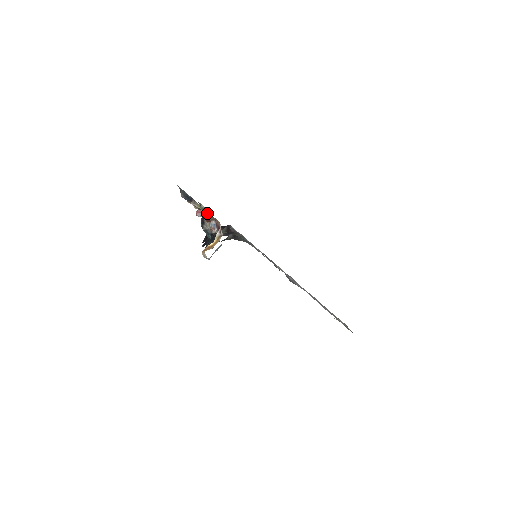
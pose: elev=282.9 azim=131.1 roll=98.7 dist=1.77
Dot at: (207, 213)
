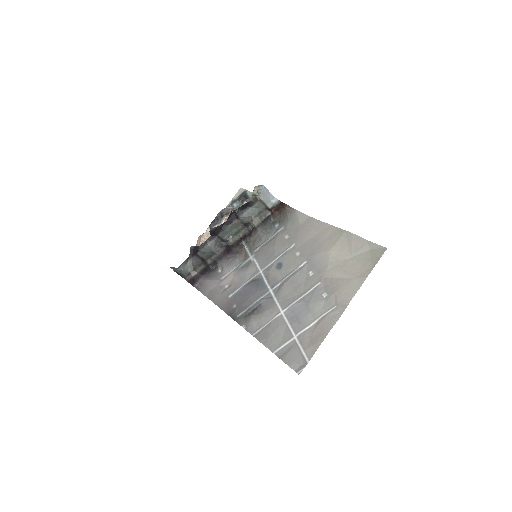
Dot at: occluded
